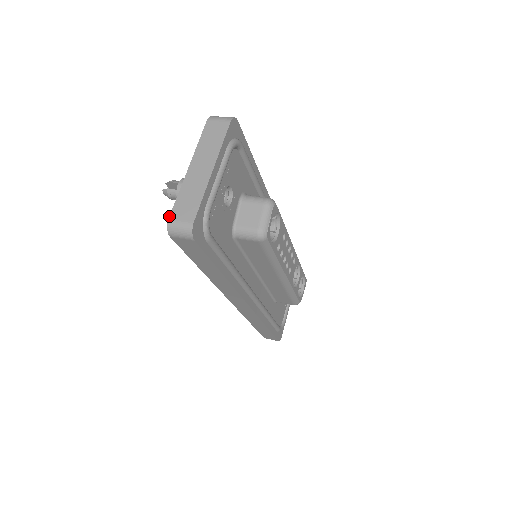
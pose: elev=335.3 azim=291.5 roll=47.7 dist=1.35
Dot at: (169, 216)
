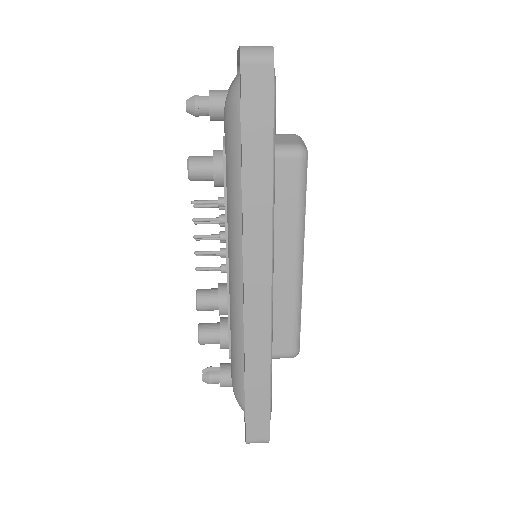
Dot at: (239, 46)
